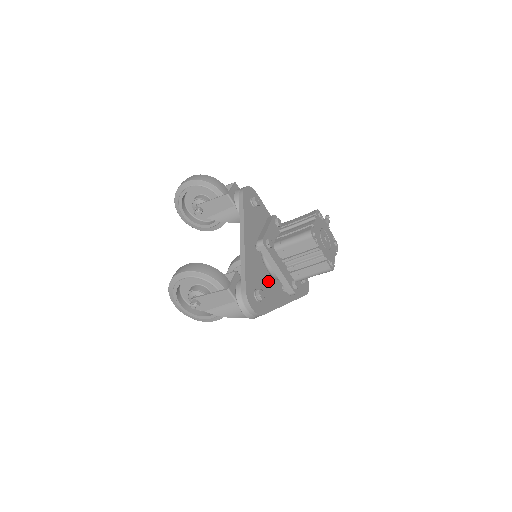
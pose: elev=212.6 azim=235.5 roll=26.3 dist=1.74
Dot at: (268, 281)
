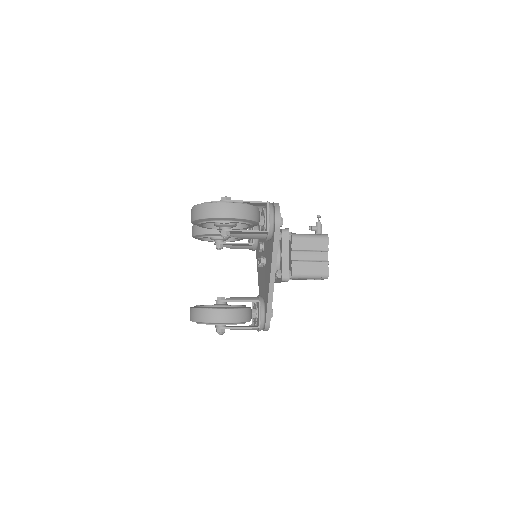
Dot at: occluded
